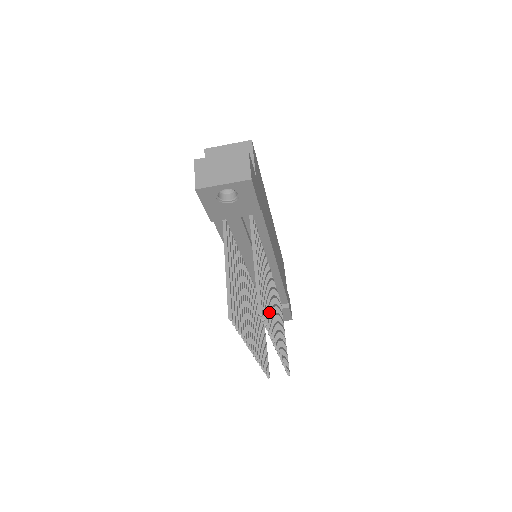
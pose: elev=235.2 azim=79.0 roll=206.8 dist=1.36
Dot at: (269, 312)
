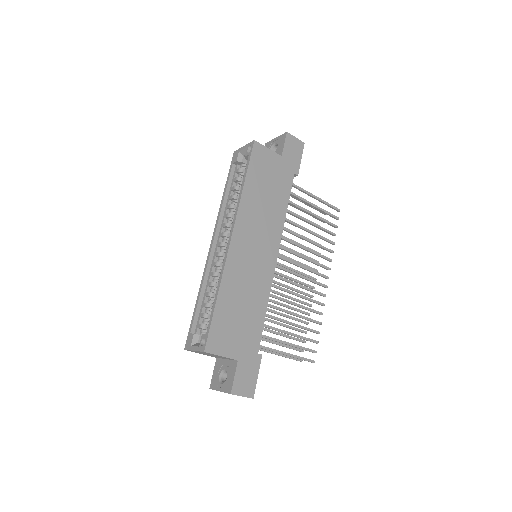
Dot at: occluded
